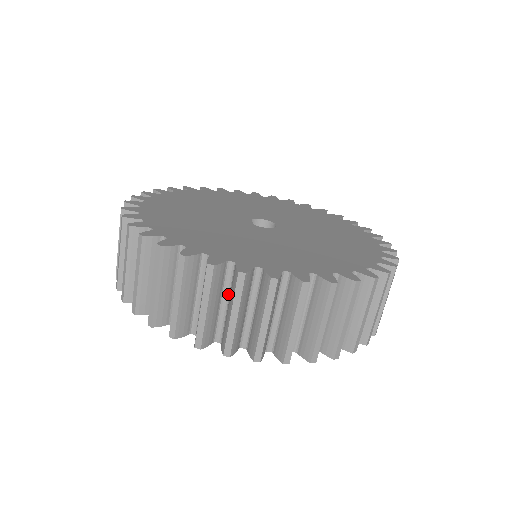
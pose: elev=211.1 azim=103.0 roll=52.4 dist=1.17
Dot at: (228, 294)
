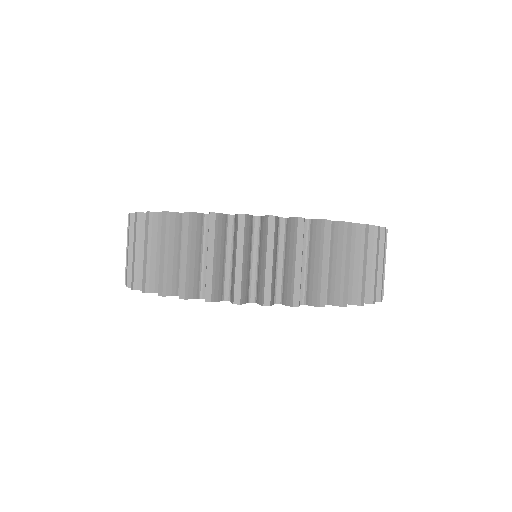
Dot at: occluded
